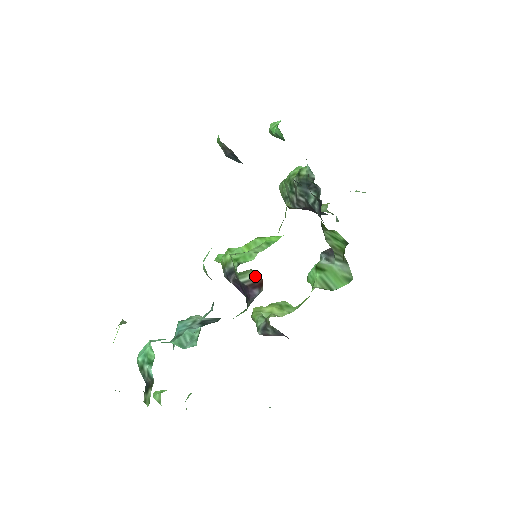
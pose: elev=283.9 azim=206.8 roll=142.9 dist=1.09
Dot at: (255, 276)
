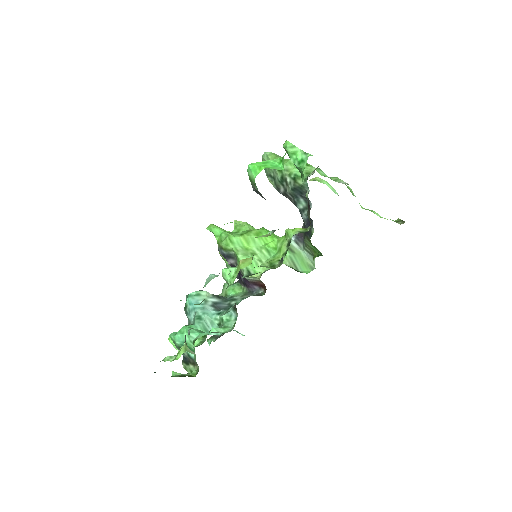
Dot at: (258, 279)
